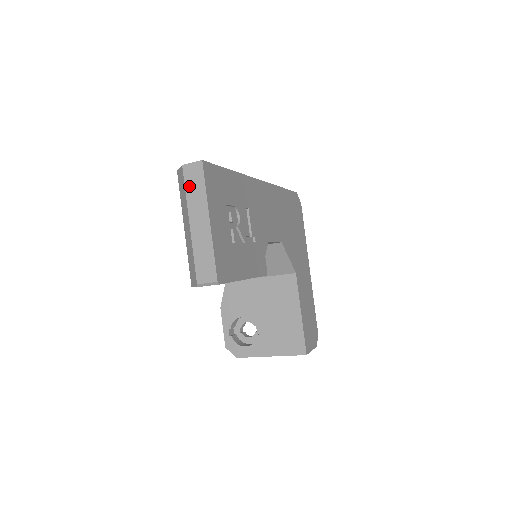
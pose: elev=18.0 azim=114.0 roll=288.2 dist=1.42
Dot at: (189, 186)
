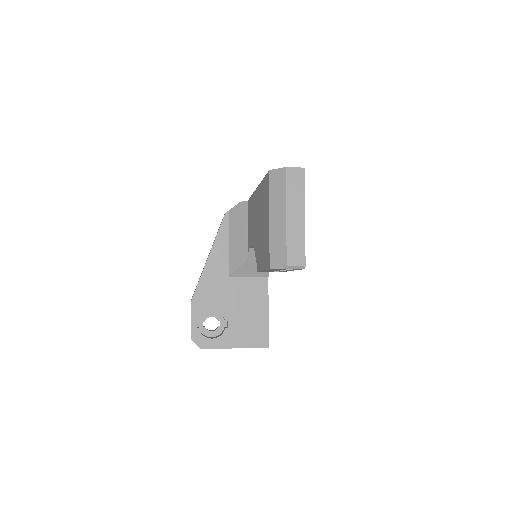
Dot at: (290, 185)
